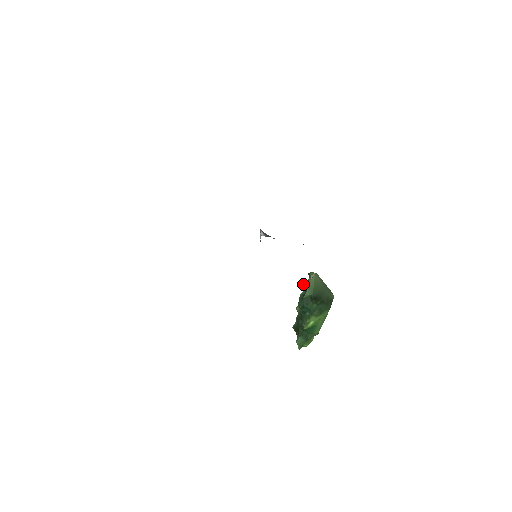
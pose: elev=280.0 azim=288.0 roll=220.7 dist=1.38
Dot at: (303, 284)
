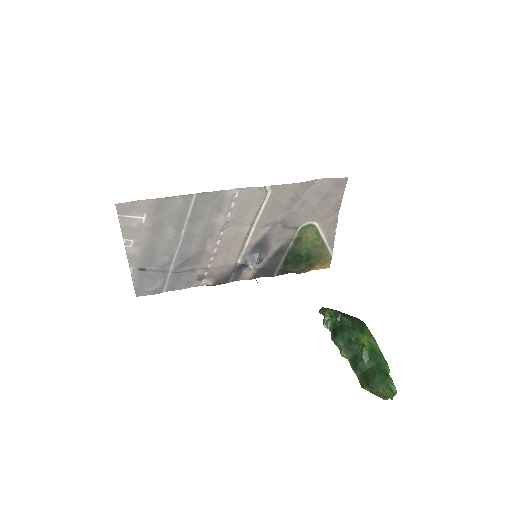
Dot at: (324, 325)
